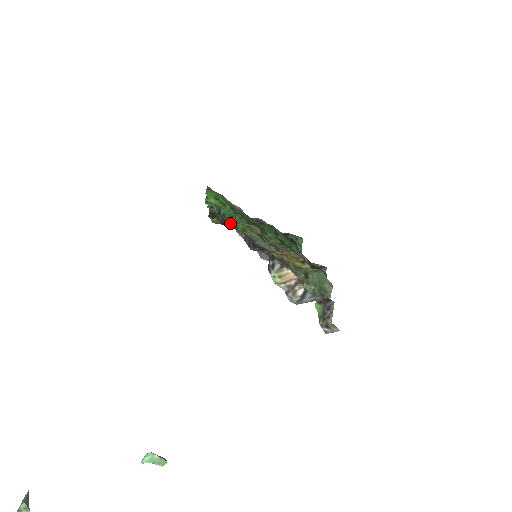
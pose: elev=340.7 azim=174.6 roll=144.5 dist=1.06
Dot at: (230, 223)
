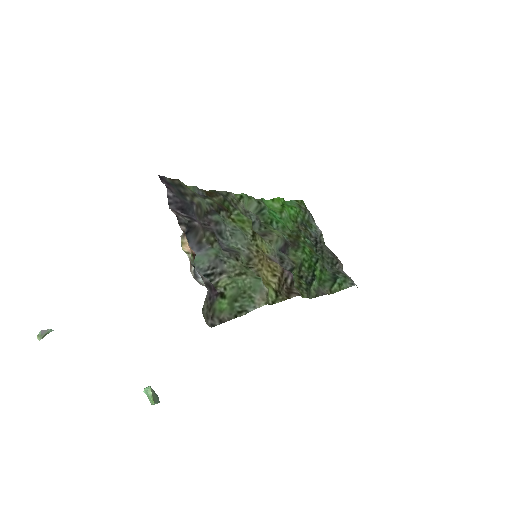
Dot at: (209, 199)
